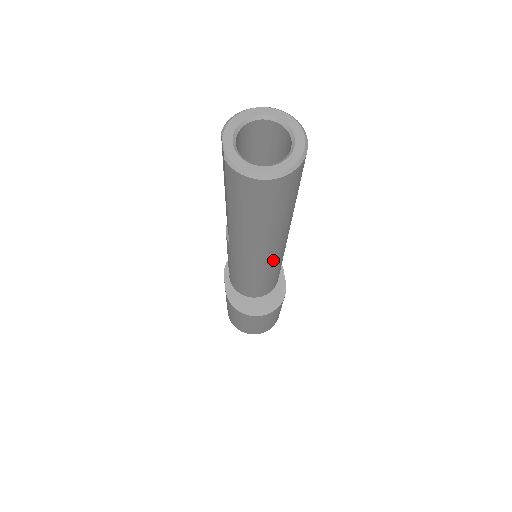
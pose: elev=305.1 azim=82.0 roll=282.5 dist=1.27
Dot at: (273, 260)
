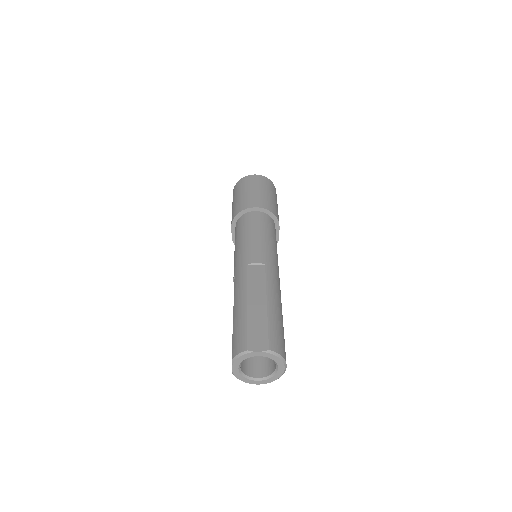
Dot at: occluded
